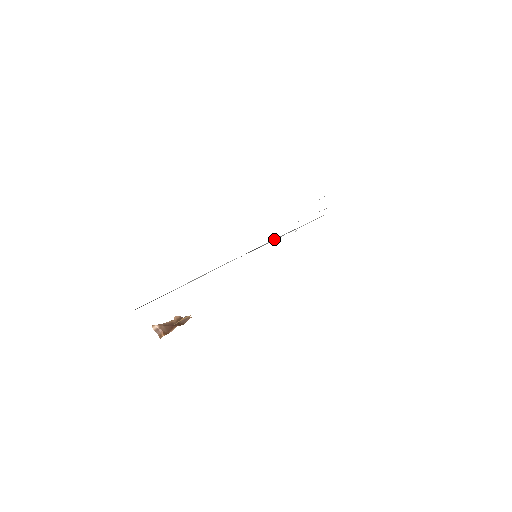
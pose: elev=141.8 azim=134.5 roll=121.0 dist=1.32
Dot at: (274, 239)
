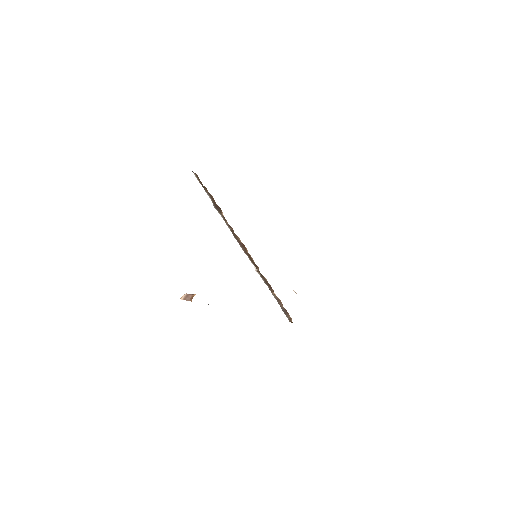
Dot at: occluded
